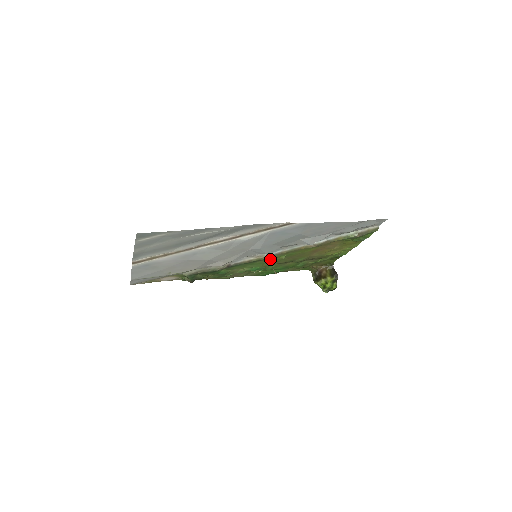
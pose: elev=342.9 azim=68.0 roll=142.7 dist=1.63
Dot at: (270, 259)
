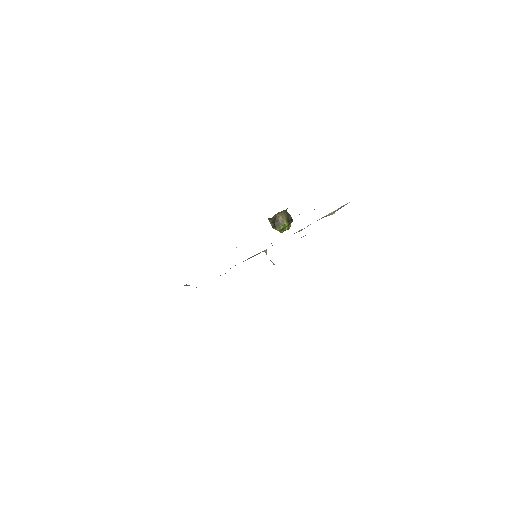
Dot at: (266, 253)
